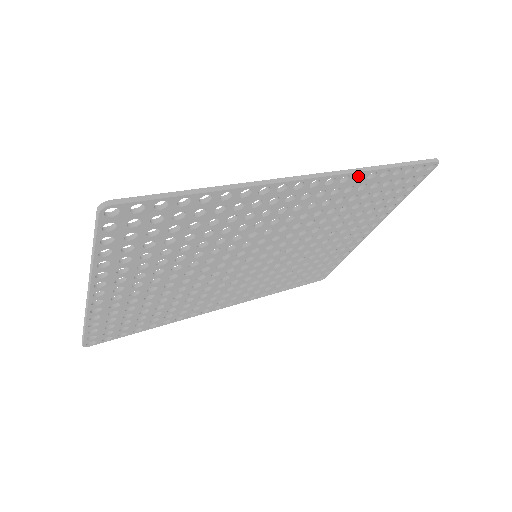
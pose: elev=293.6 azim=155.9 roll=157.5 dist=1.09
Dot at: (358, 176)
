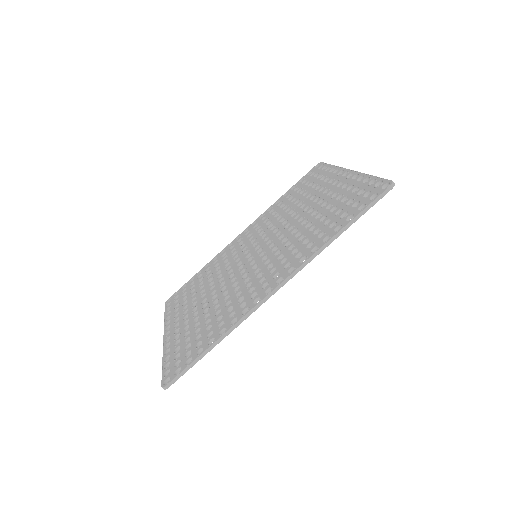
Dot at: (316, 247)
